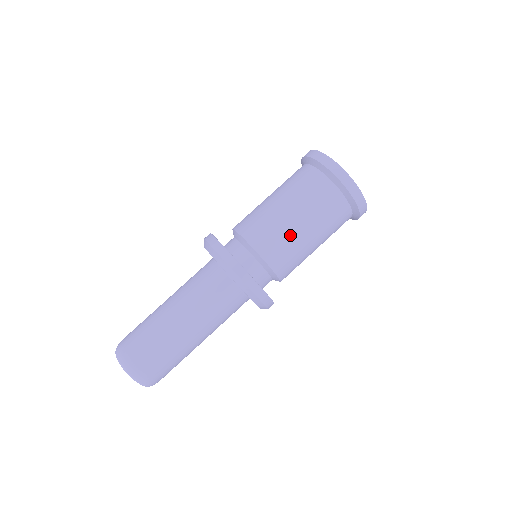
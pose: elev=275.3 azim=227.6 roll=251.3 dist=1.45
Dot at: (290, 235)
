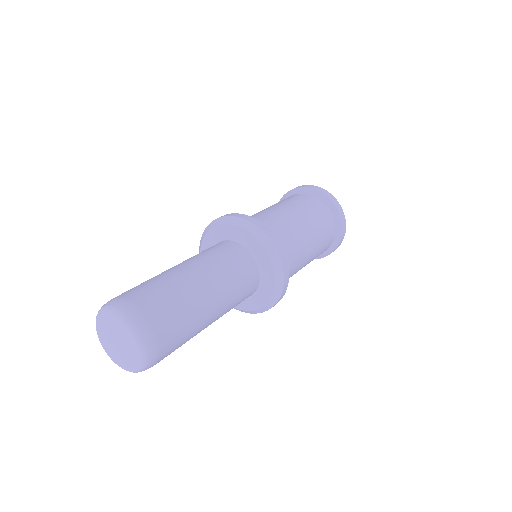
Dot at: (302, 231)
